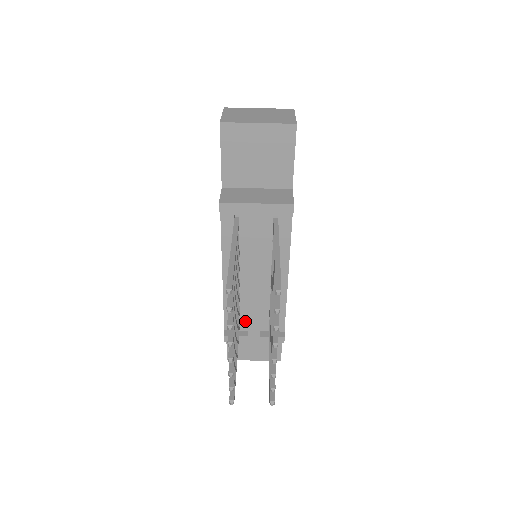
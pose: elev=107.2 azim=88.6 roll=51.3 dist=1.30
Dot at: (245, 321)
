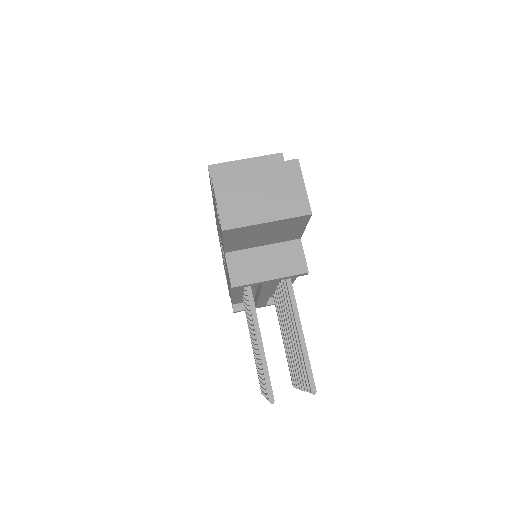
Dot at: occluded
